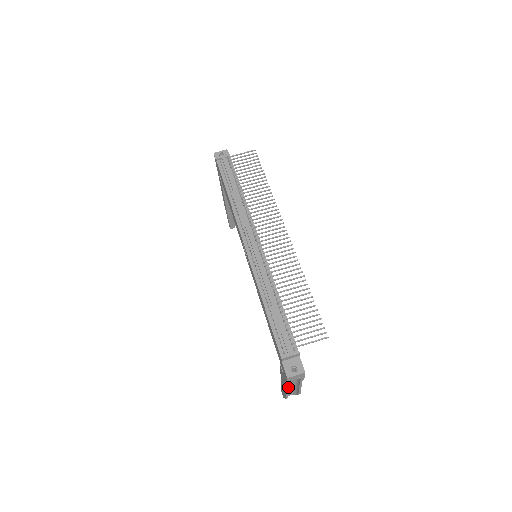
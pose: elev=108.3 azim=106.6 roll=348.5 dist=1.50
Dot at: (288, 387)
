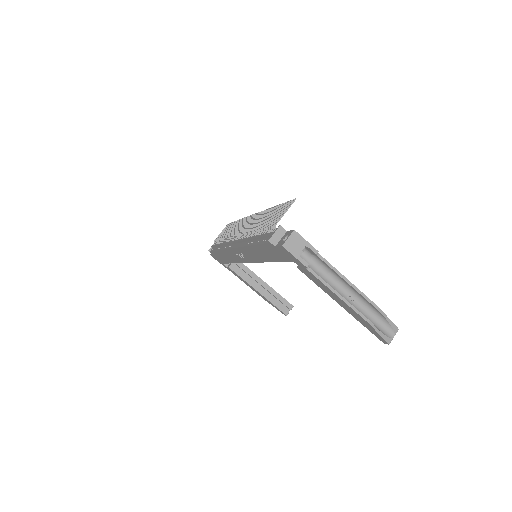
Dot at: (356, 308)
